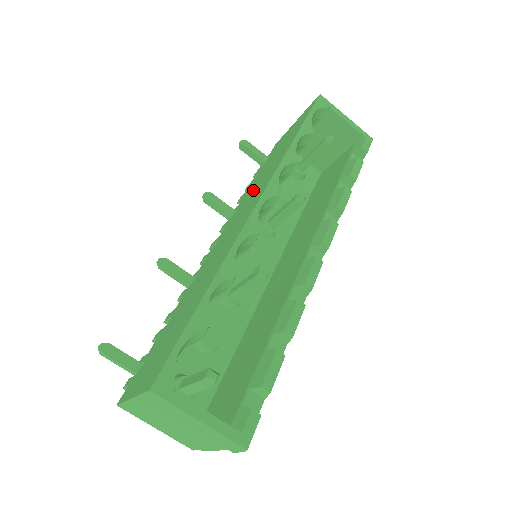
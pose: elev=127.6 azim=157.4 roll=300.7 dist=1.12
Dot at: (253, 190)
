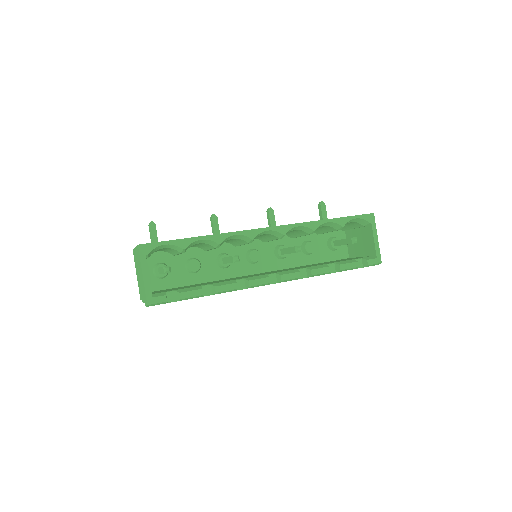
Dot at: occluded
